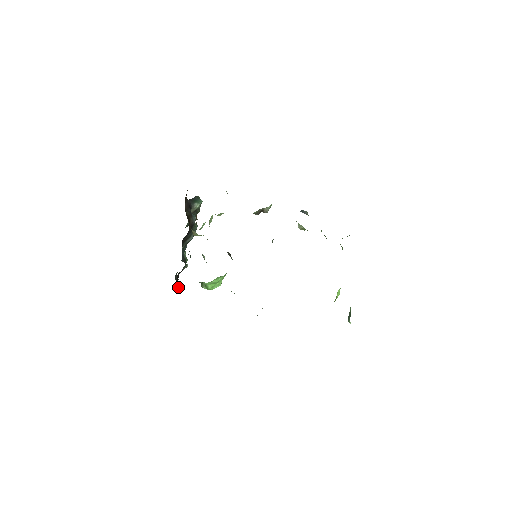
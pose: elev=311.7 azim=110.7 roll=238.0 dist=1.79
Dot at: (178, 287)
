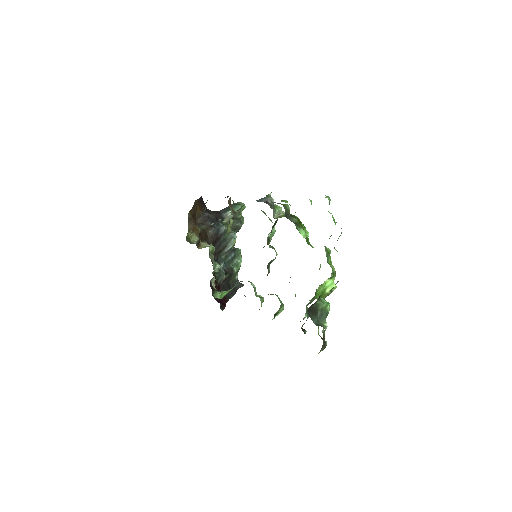
Dot at: (224, 296)
